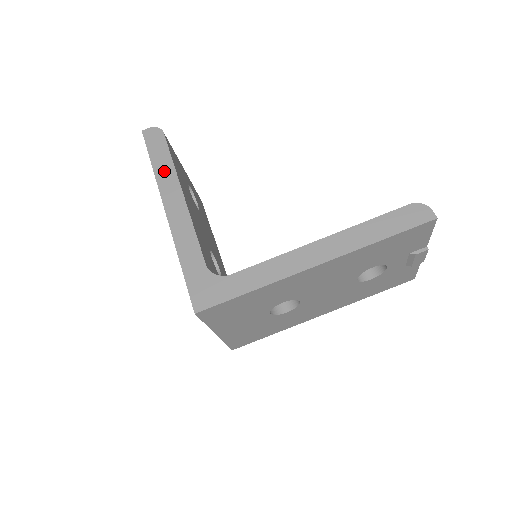
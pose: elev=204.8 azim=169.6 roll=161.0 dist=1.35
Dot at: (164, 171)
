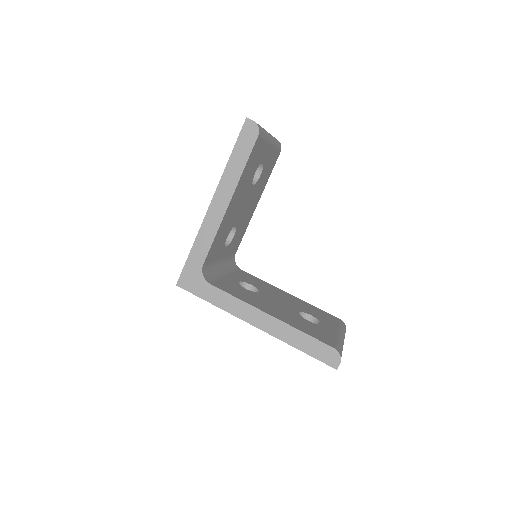
Dot at: (233, 172)
